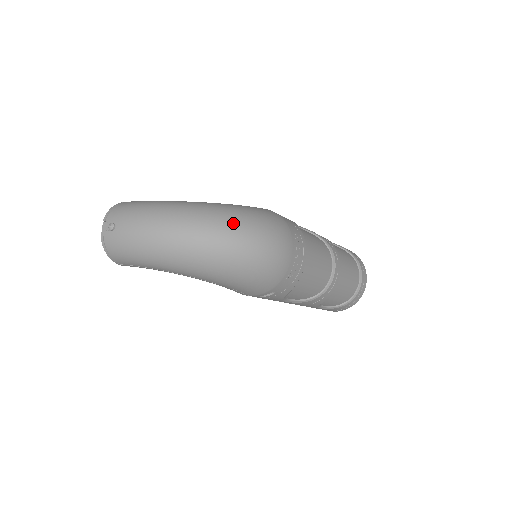
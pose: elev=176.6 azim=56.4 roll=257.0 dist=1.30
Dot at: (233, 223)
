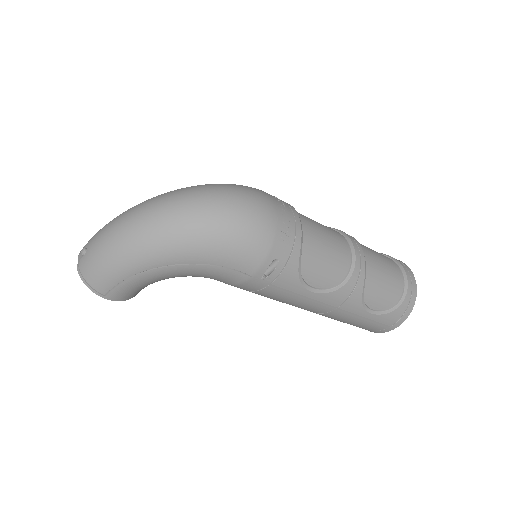
Dot at: (194, 188)
